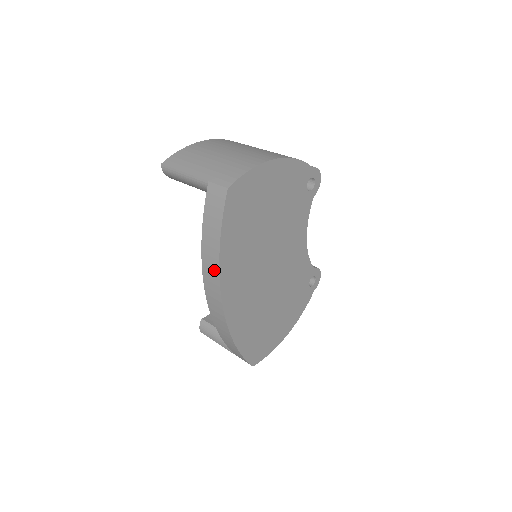
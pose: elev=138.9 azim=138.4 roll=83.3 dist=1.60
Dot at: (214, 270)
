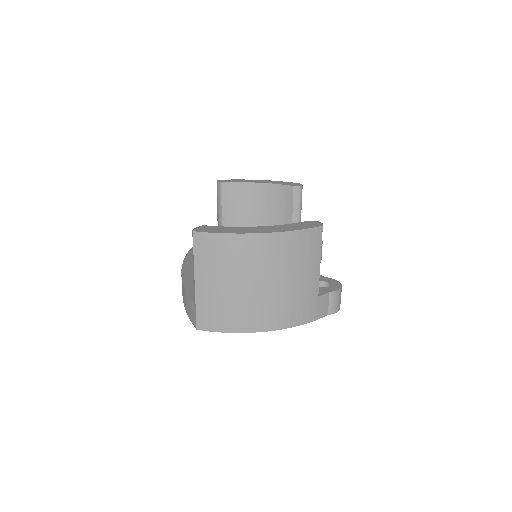
Dot at: occluded
